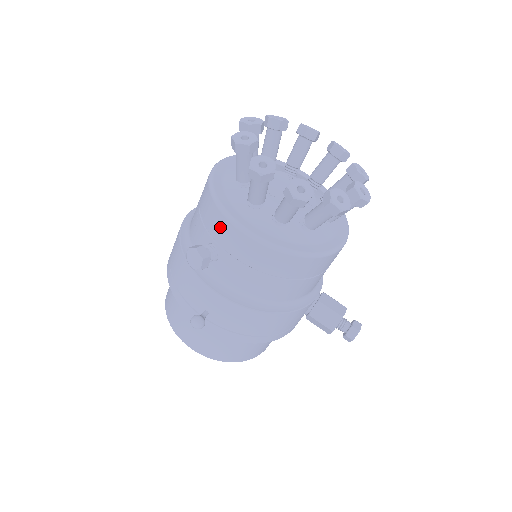
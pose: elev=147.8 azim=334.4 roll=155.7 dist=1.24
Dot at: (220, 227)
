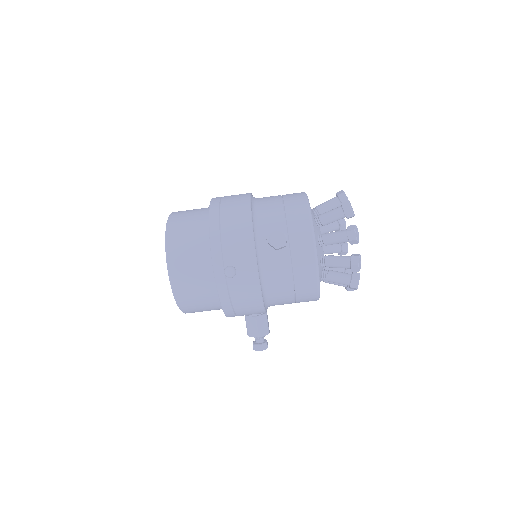
Dot at: (302, 236)
